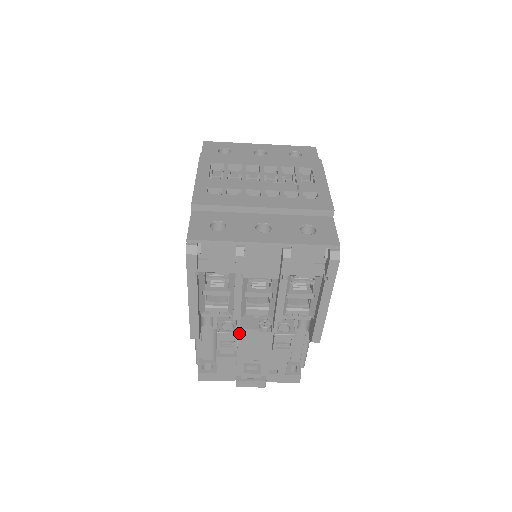
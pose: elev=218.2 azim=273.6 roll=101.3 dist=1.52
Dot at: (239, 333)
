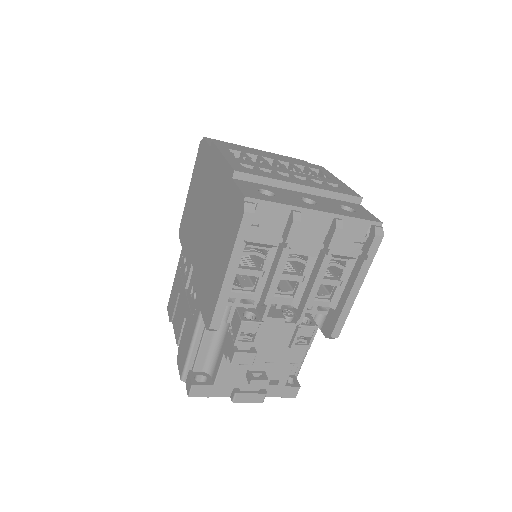
Dot at: (262, 324)
